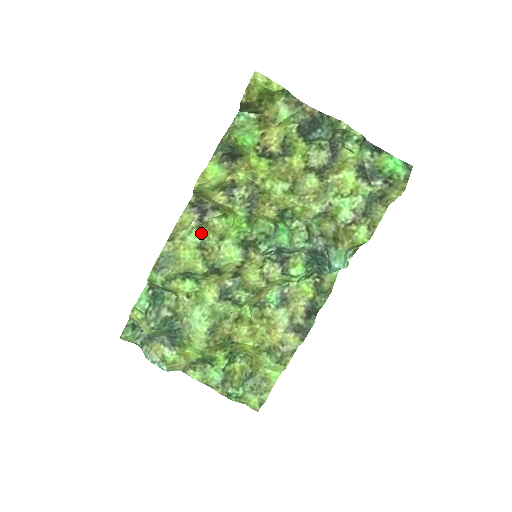
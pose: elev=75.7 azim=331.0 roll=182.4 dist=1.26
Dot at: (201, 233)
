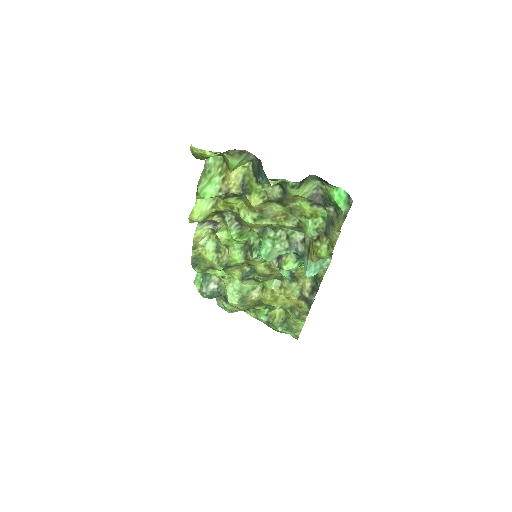
Dot at: (216, 239)
